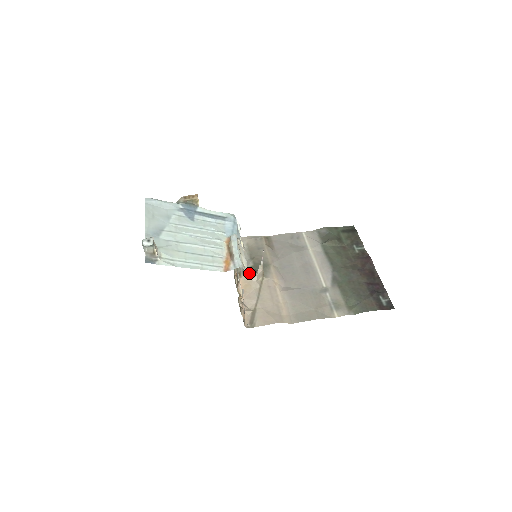
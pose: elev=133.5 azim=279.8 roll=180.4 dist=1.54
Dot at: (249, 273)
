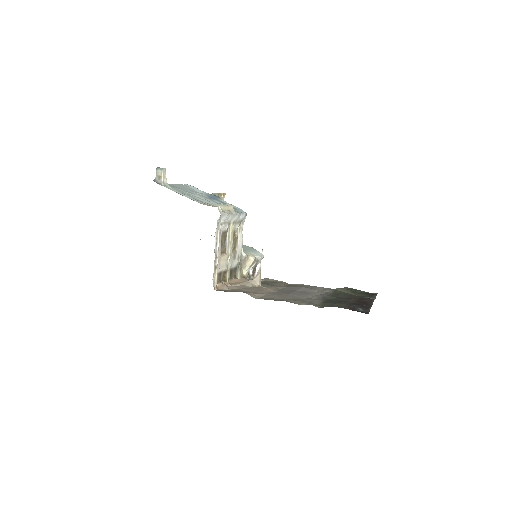
Dot at: (249, 279)
